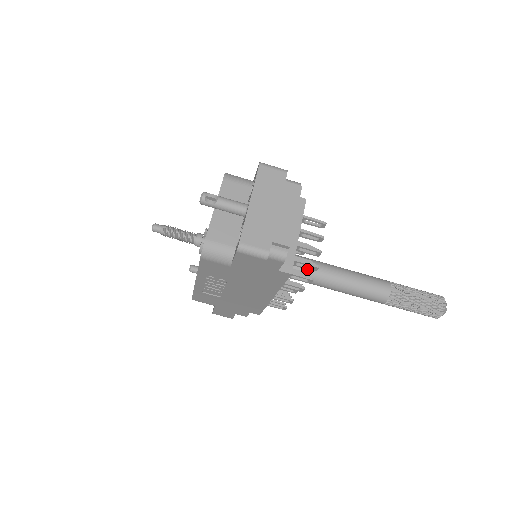
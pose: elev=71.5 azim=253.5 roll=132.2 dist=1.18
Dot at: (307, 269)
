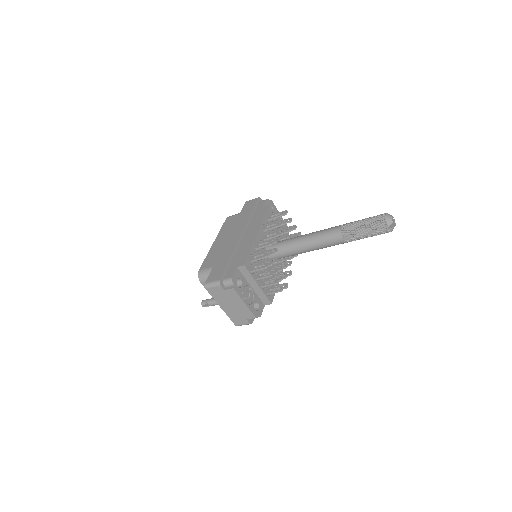
Dot at: (285, 256)
